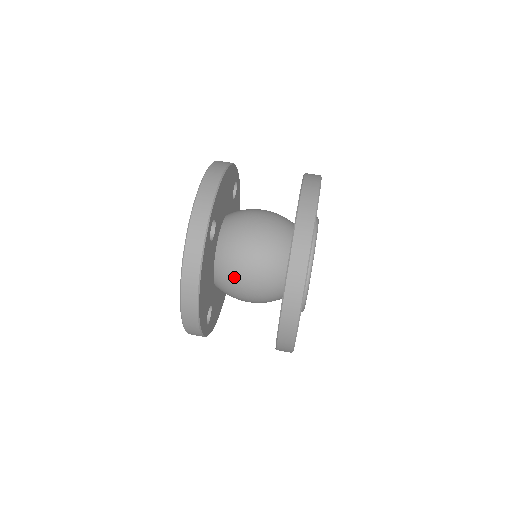
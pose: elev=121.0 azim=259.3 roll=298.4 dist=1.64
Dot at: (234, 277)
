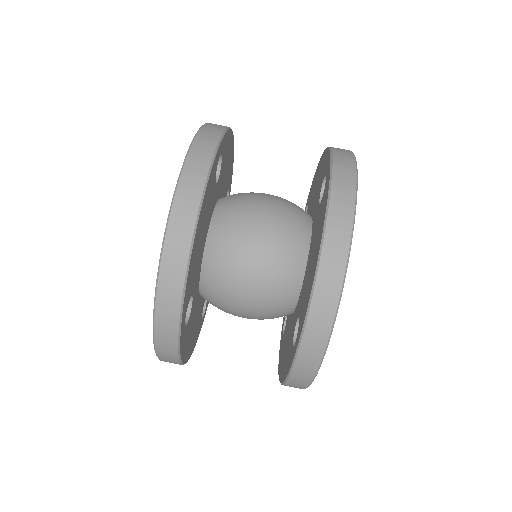
Dot at: occluded
